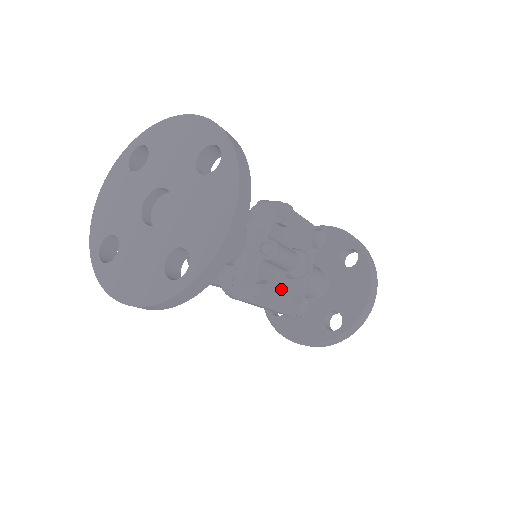
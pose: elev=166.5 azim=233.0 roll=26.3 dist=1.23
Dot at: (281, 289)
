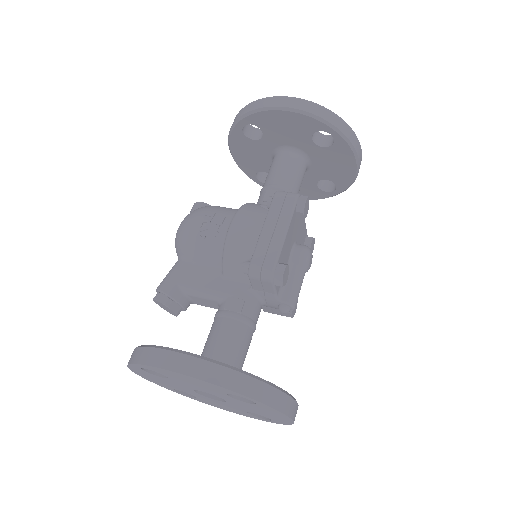
Dot at: occluded
